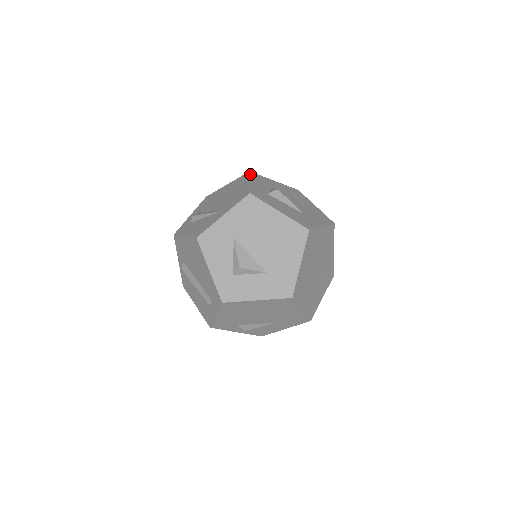
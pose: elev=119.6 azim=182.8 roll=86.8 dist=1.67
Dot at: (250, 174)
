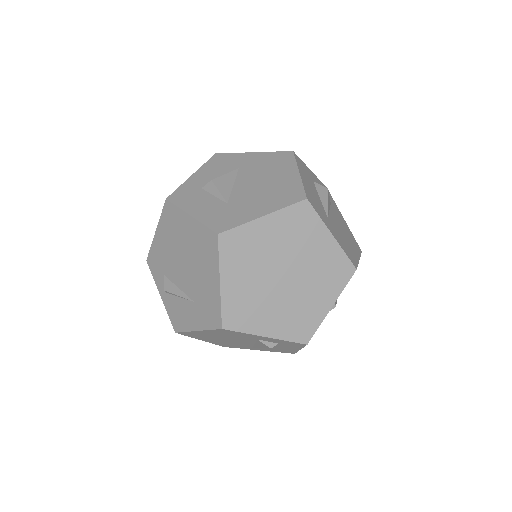
Dot at: (323, 184)
